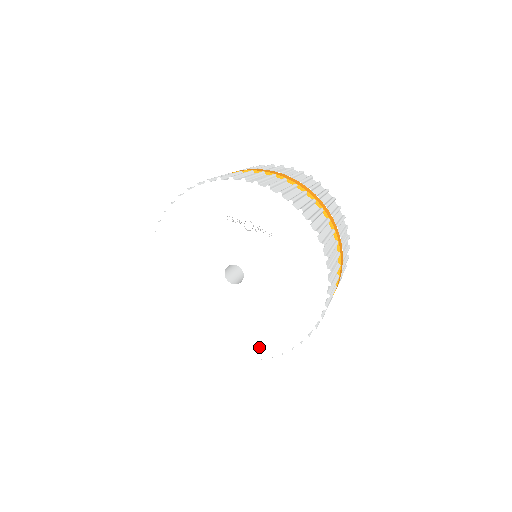
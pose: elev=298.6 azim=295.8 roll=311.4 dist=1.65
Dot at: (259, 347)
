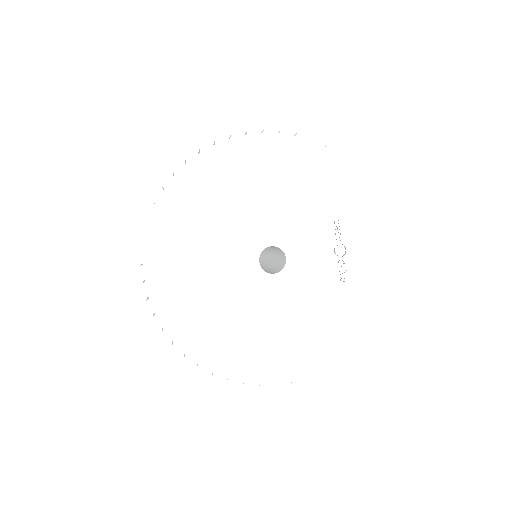
Dot at: (194, 337)
